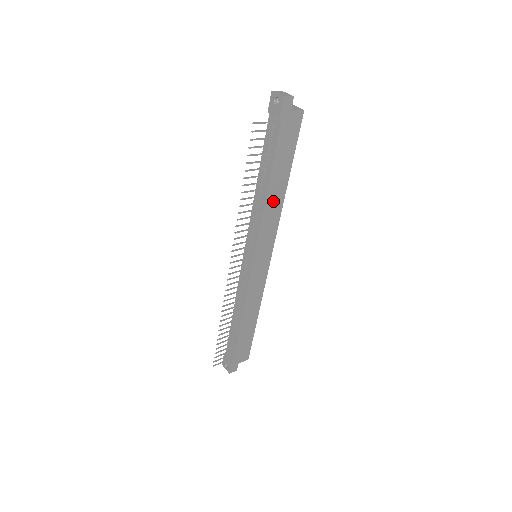
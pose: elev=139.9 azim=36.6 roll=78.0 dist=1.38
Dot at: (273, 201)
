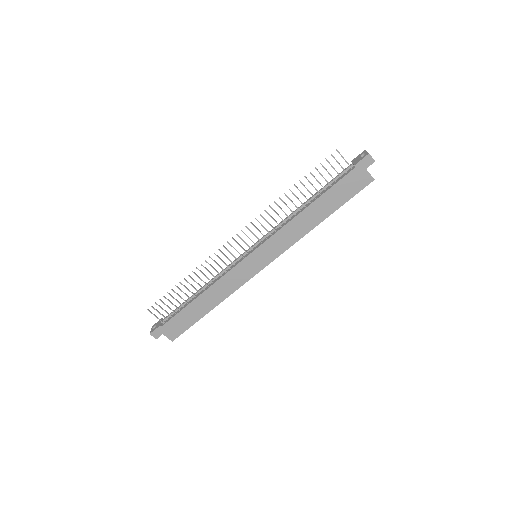
Dot at: (303, 222)
